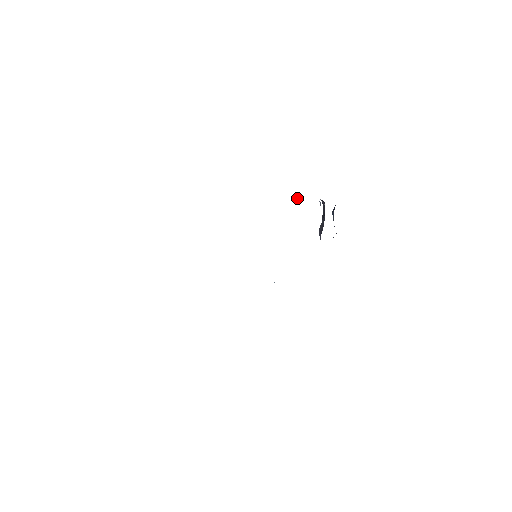
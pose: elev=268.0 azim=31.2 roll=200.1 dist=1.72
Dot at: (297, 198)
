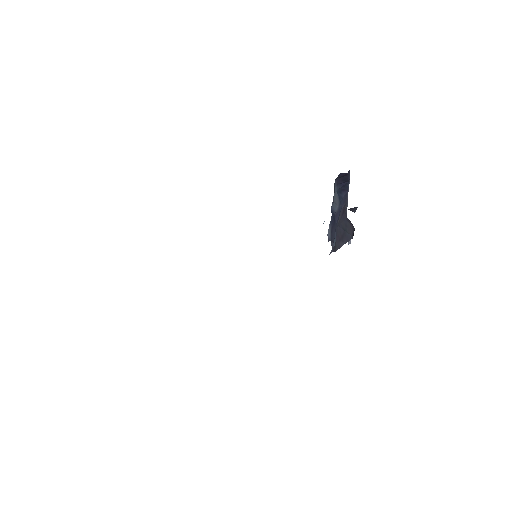
Dot at: (324, 221)
